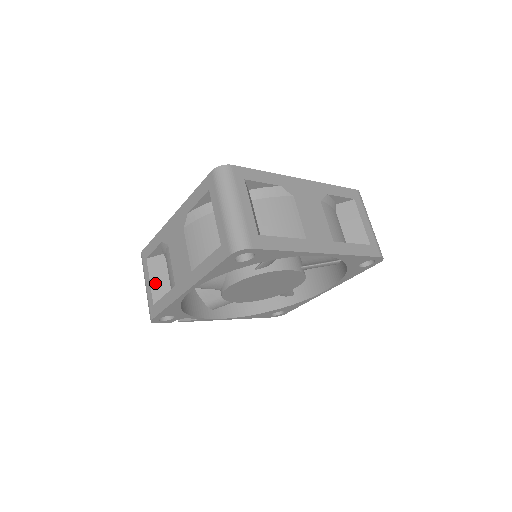
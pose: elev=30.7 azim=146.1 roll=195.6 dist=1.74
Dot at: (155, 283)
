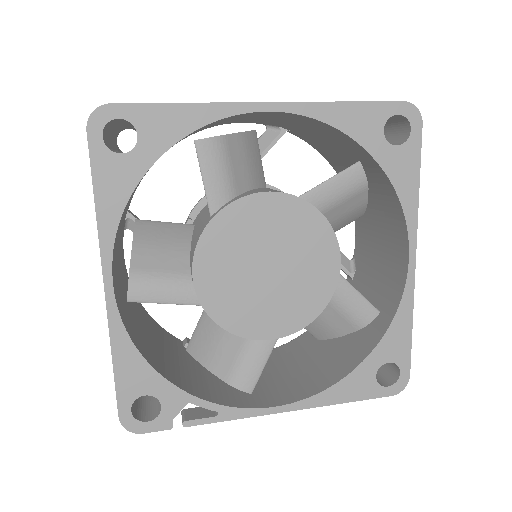
Dot at: occluded
